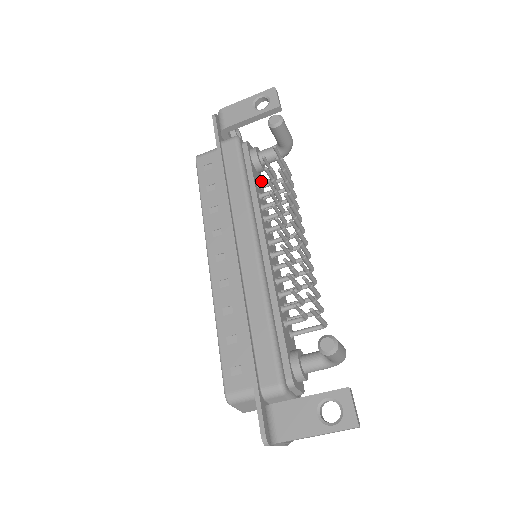
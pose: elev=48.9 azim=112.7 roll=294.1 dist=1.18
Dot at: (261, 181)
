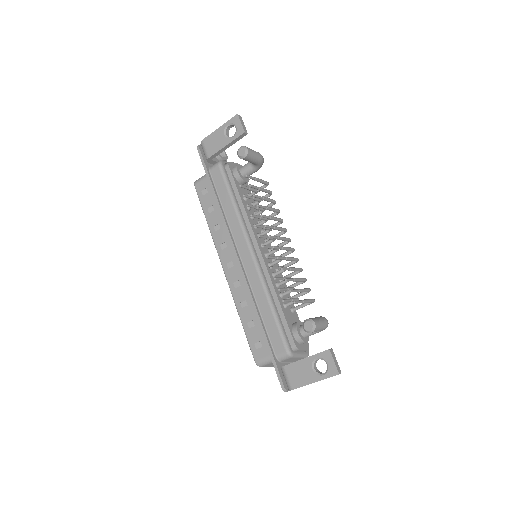
Dot at: occluded
